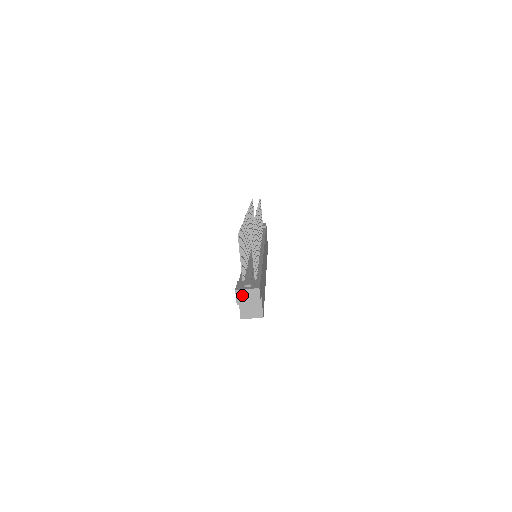
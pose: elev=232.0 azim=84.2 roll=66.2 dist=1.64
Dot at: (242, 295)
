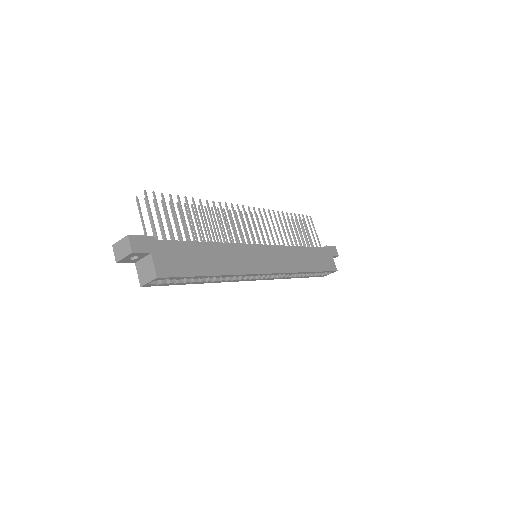
Dot at: (118, 249)
